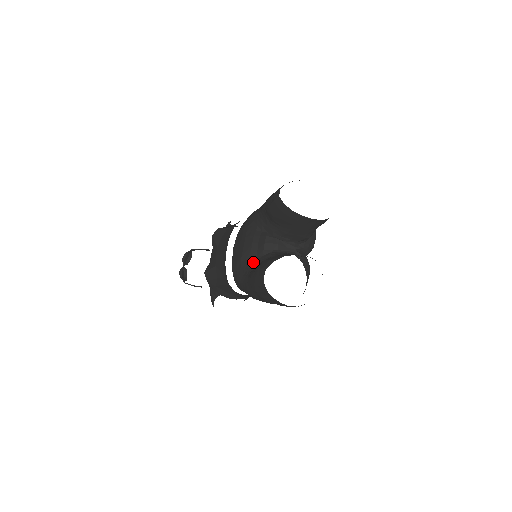
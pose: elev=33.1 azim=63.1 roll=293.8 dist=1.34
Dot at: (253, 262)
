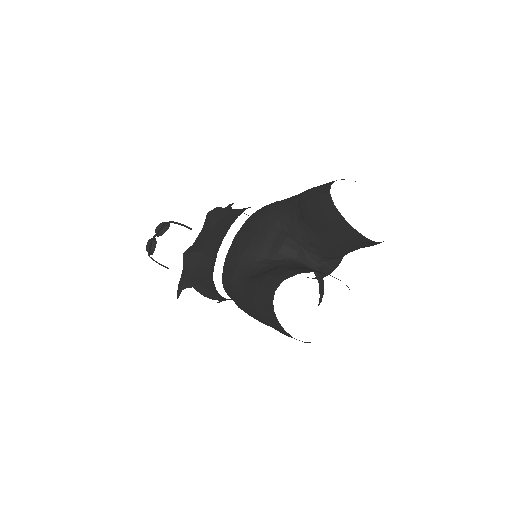
Dot at: (259, 263)
